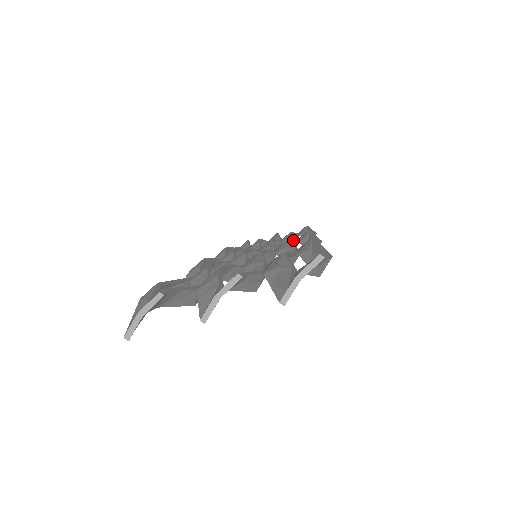
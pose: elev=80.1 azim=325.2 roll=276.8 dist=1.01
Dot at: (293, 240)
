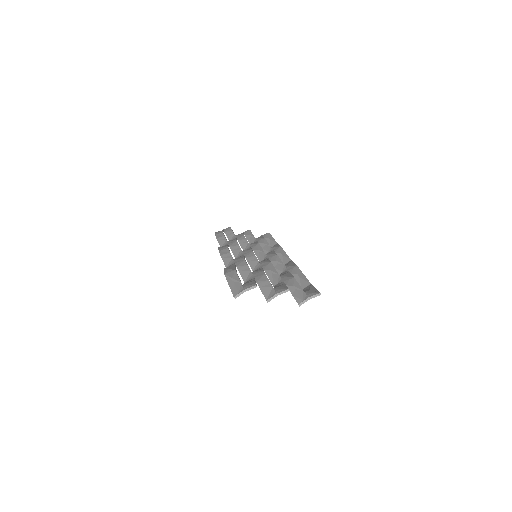
Dot at: occluded
